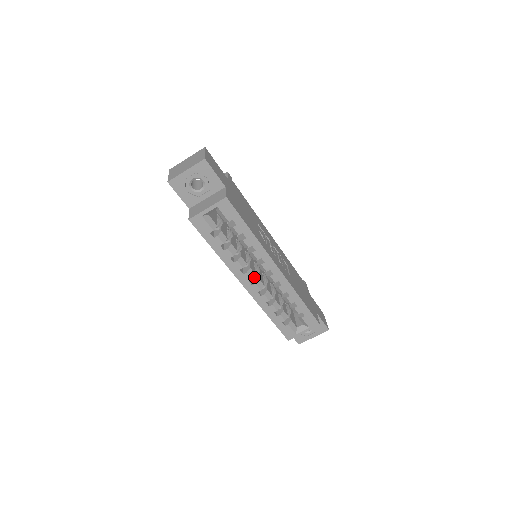
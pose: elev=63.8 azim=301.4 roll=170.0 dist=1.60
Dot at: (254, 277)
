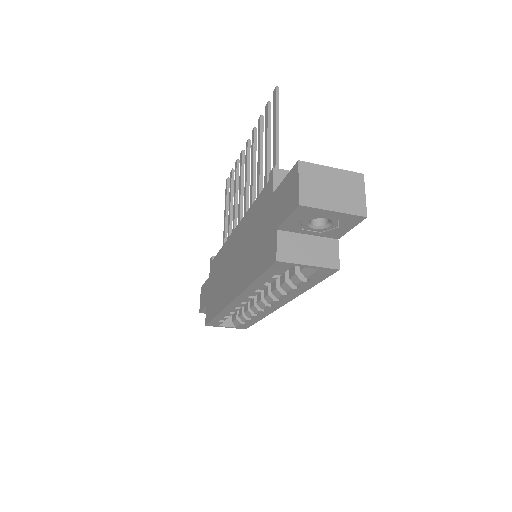
Dot at: occluded
